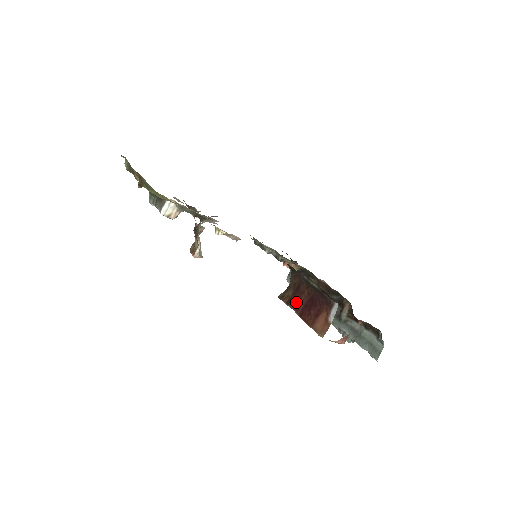
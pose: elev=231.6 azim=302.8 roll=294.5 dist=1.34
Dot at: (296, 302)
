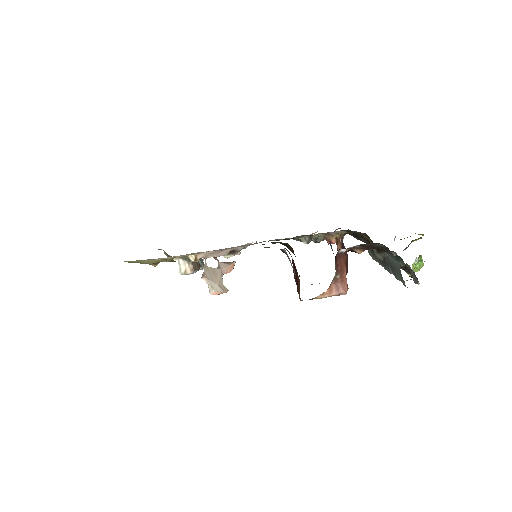
Dot at: (294, 277)
